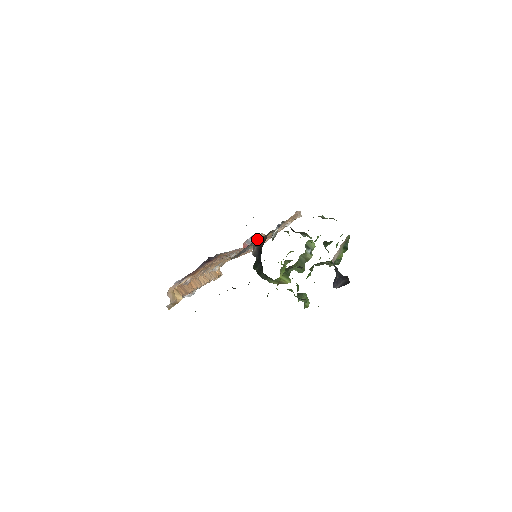
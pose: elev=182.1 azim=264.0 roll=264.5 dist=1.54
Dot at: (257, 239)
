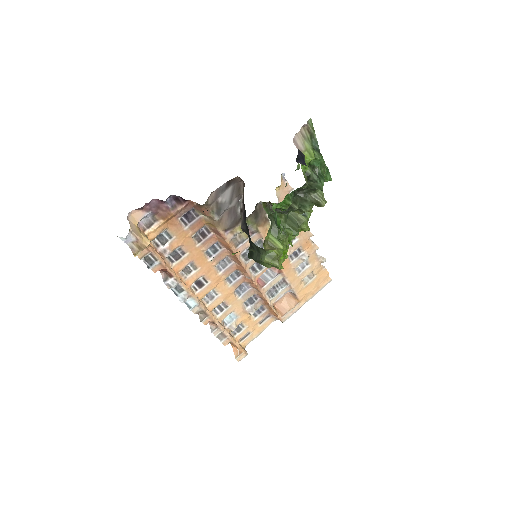
Dot at: (236, 189)
